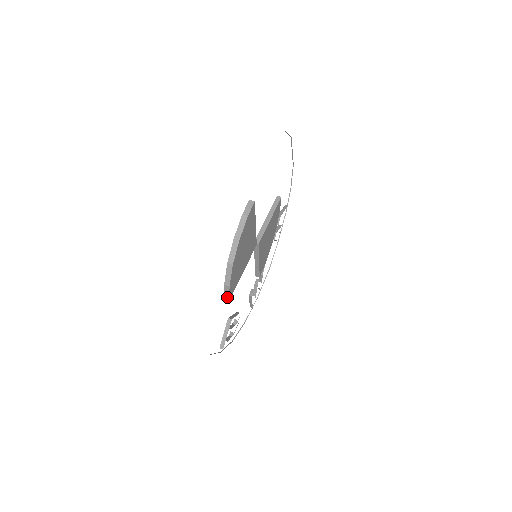
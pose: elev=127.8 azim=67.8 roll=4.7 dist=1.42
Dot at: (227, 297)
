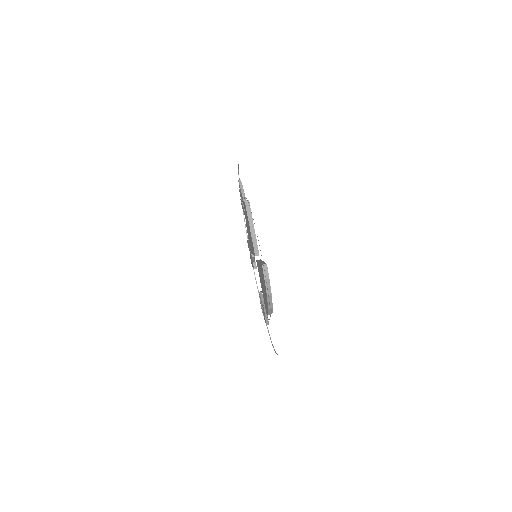
Dot at: occluded
